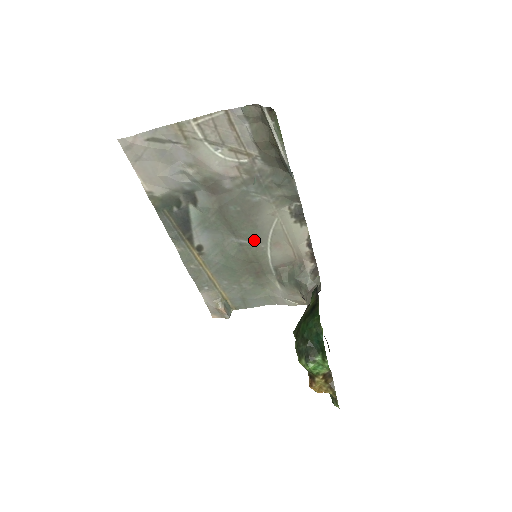
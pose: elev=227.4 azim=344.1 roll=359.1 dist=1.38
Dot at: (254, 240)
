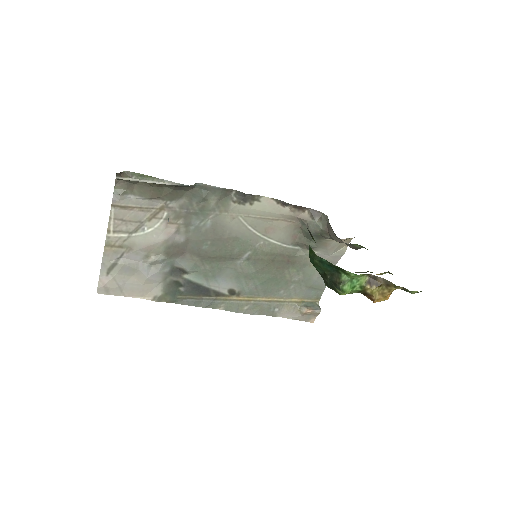
Dot at: (250, 246)
